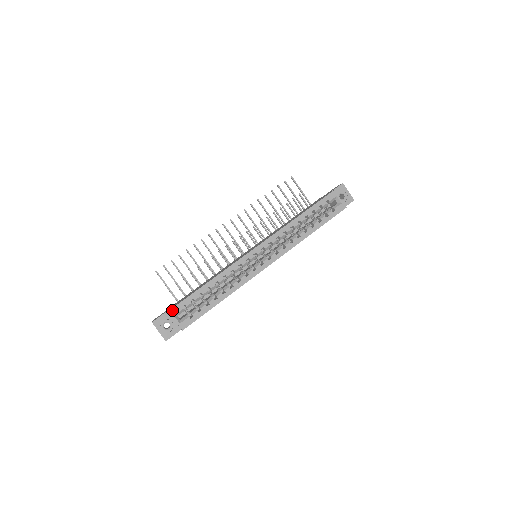
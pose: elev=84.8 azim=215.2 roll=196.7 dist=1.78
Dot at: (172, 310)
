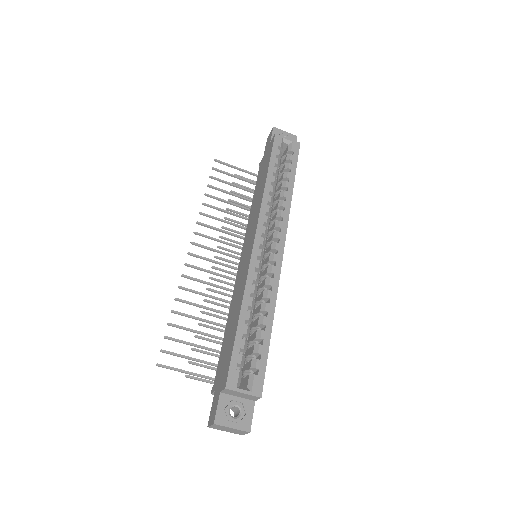
Dot at: (228, 383)
